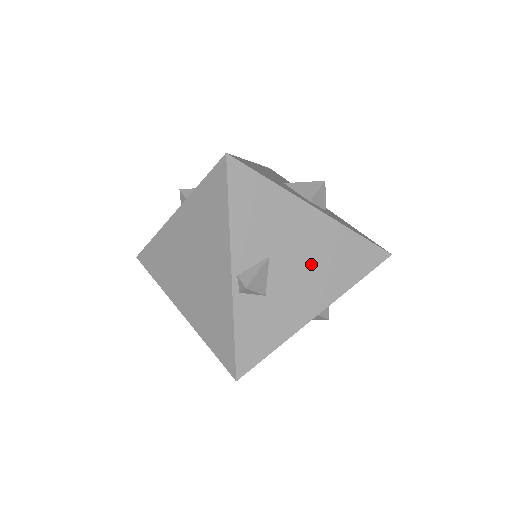
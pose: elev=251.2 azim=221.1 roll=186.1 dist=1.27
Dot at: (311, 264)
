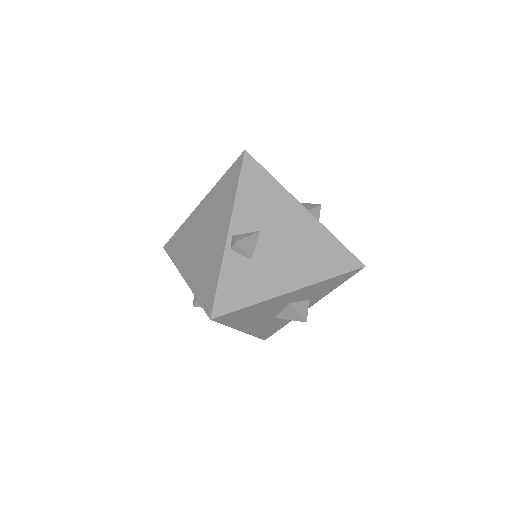
Dot at: (294, 249)
